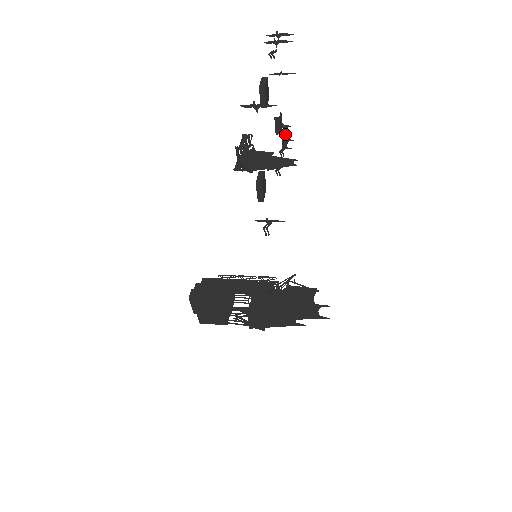
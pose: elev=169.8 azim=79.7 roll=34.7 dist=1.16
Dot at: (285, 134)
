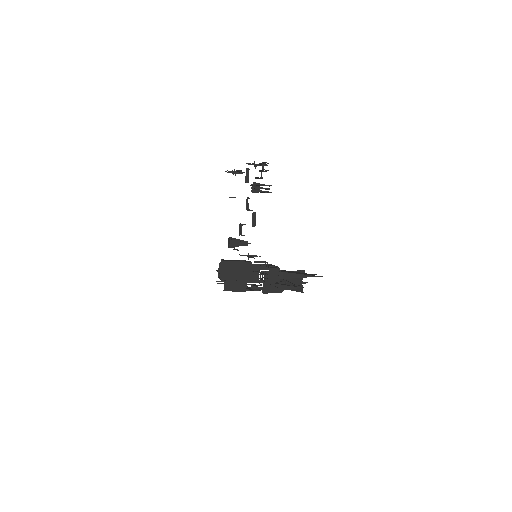
Dot at: (252, 210)
